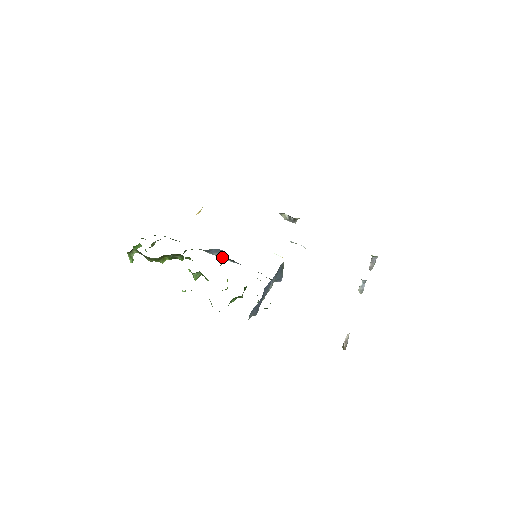
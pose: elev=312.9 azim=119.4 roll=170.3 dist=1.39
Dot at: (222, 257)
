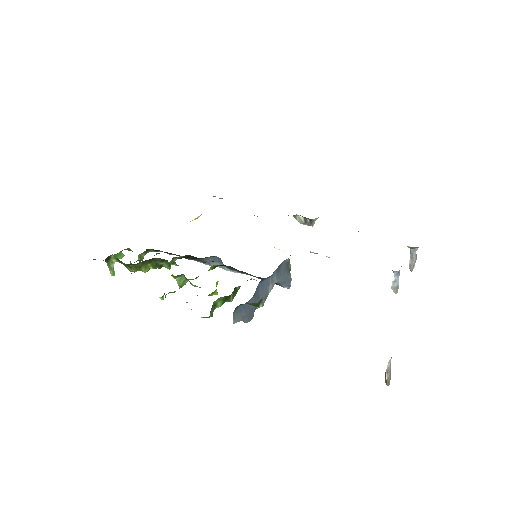
Dot at: (221, 267)
